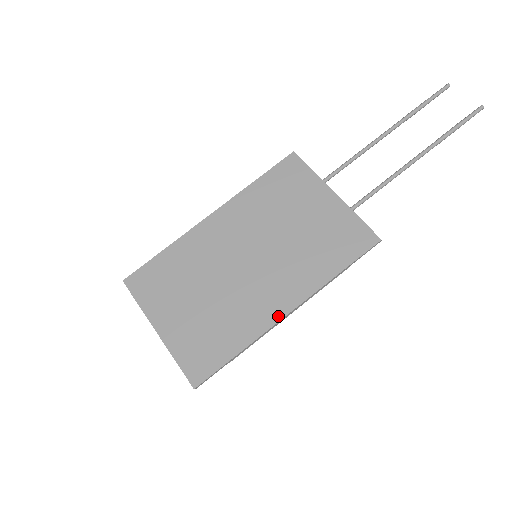
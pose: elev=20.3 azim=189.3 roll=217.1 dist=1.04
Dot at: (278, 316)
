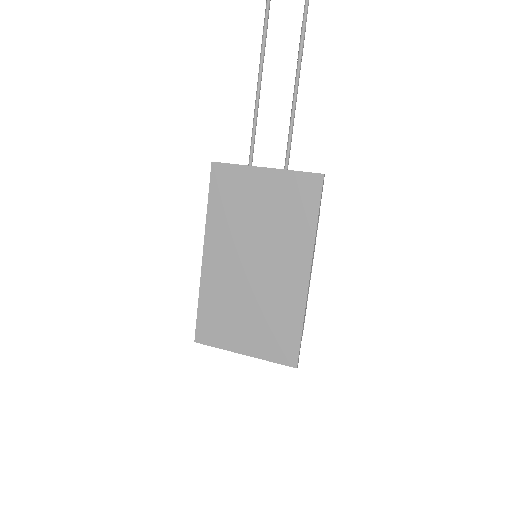
Dot at: (305, 284)
